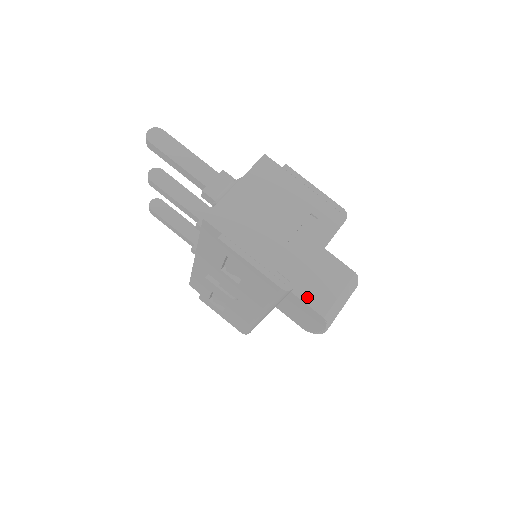
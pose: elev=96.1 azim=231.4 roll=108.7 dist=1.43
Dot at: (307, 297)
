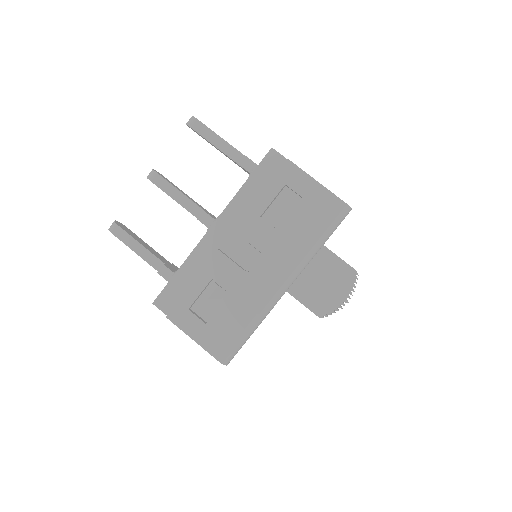
Dot at: occluded
